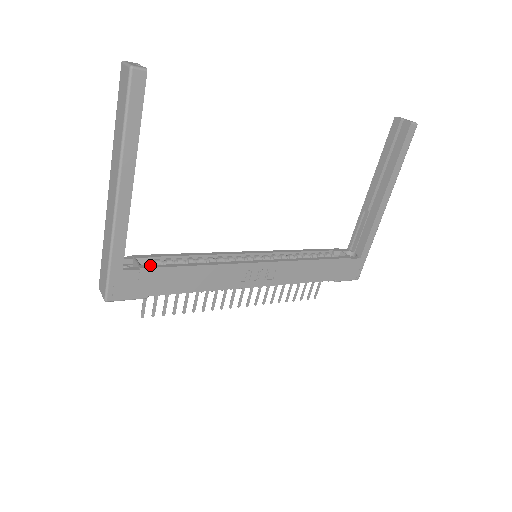
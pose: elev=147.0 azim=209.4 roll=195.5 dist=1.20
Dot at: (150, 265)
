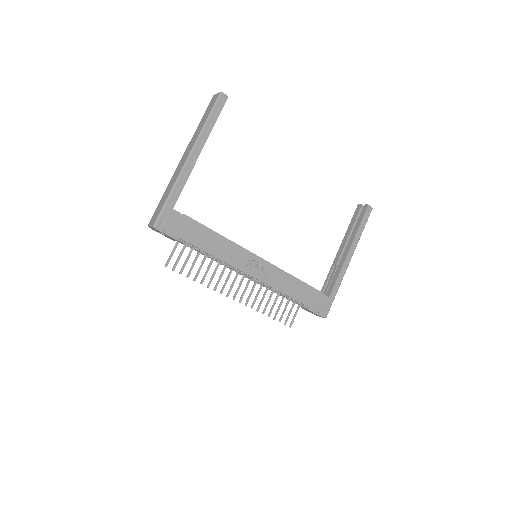
Dot at: (189, 217)
